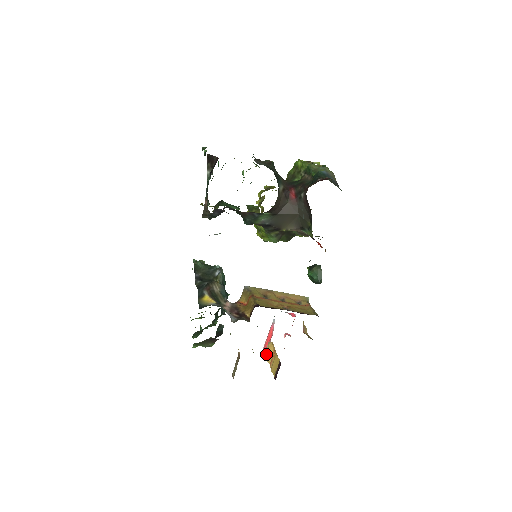
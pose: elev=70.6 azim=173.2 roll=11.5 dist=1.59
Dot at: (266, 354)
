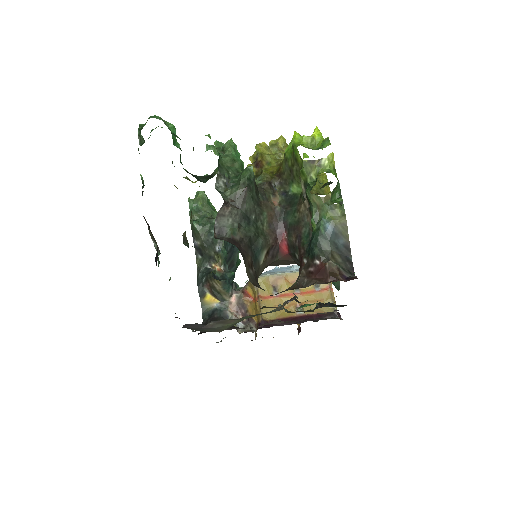
Dot at: occluded
